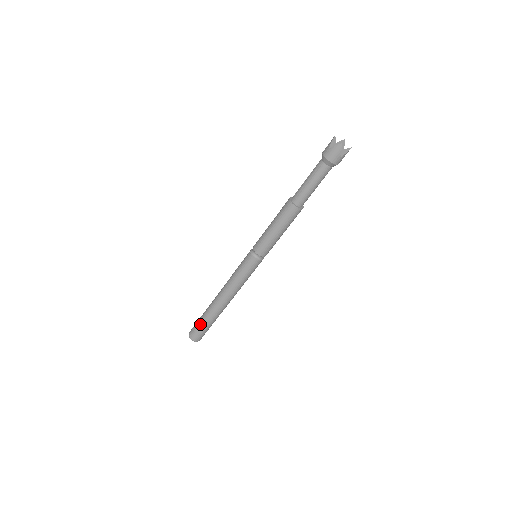
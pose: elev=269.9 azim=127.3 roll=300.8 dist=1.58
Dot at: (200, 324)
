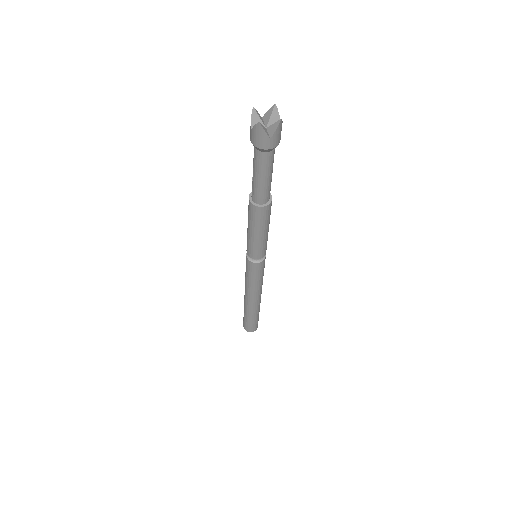
Dot at: (245, 319)
